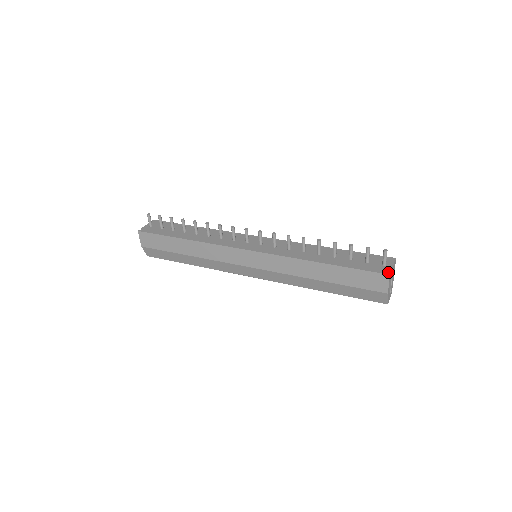
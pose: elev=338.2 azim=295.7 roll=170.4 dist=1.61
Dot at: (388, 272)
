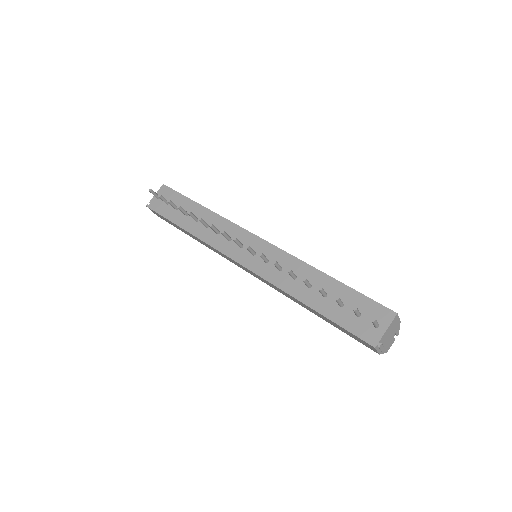
Dot at: (375, 342)
